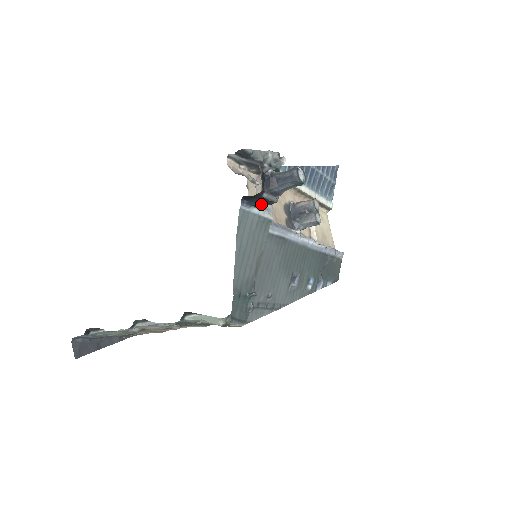
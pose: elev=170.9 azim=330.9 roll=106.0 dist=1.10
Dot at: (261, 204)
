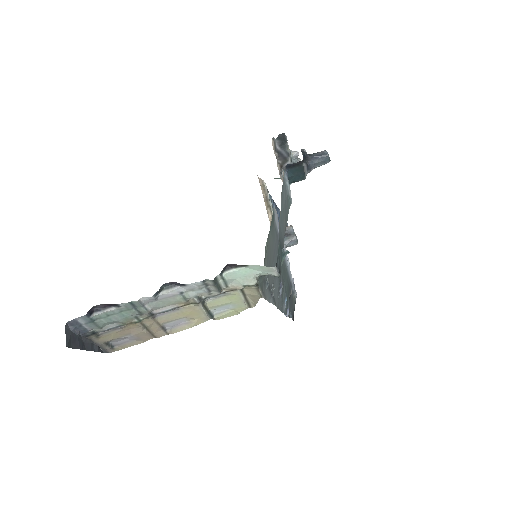
Dot at: (294, 178)
